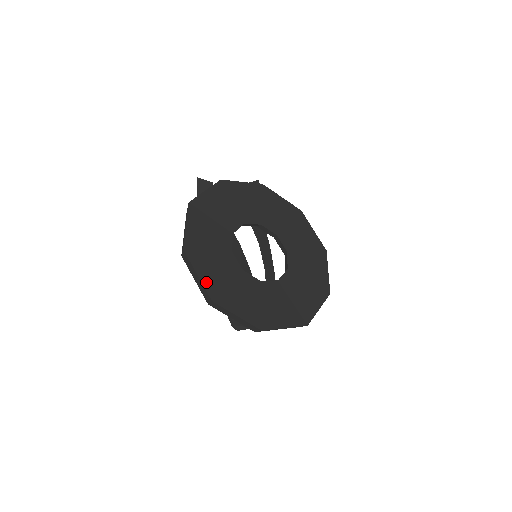
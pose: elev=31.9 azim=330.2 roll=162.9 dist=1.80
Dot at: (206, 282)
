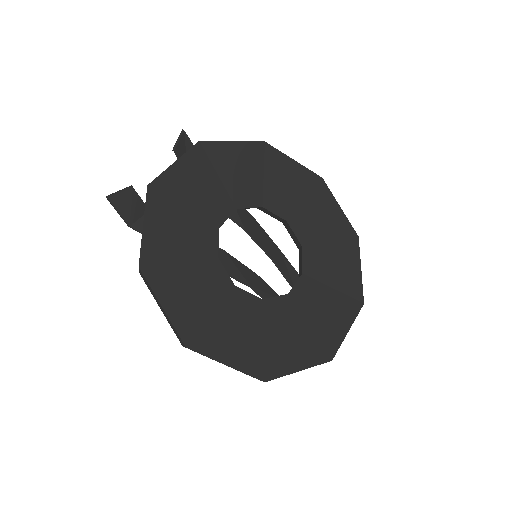
Dot at: (242, 364)
